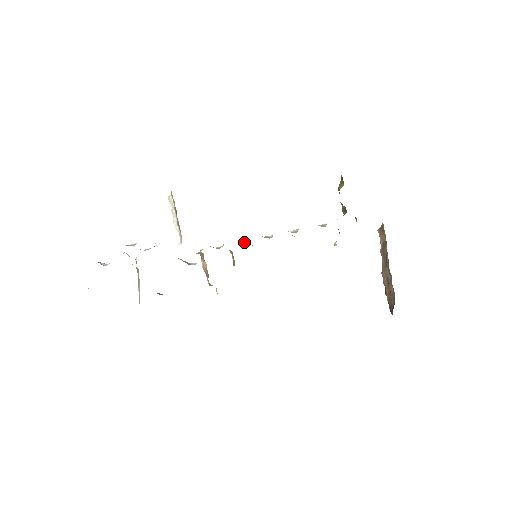
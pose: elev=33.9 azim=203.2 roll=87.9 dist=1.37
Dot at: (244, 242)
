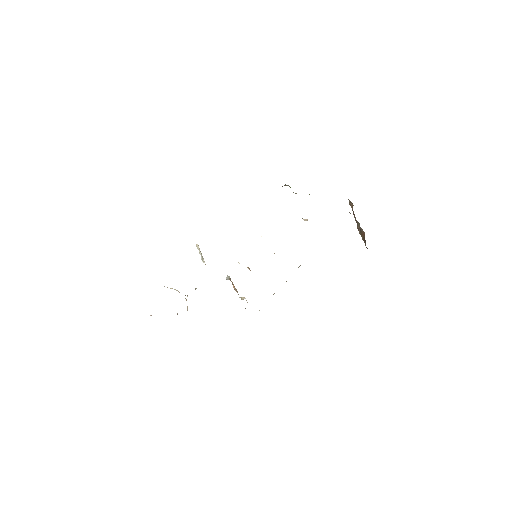
Dot at: occluded
